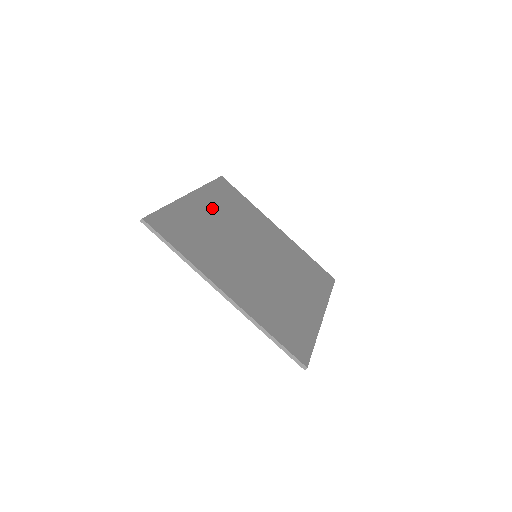
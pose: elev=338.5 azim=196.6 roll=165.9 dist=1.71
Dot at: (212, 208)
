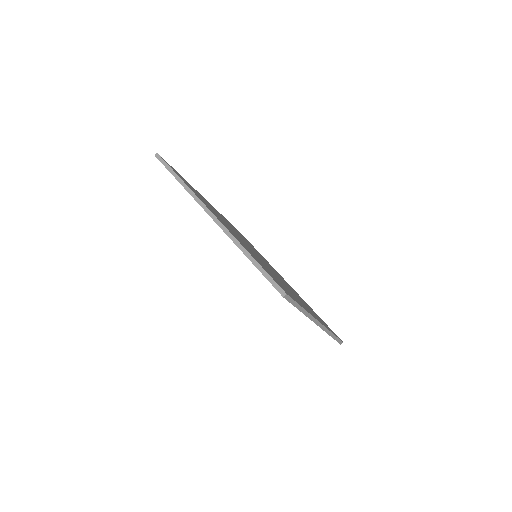
Dot at: (221, 220)
